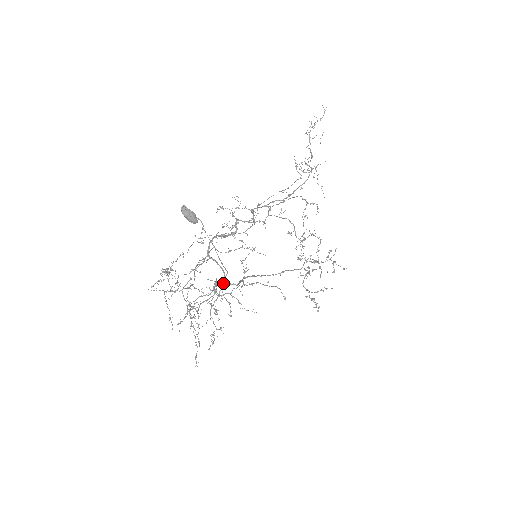
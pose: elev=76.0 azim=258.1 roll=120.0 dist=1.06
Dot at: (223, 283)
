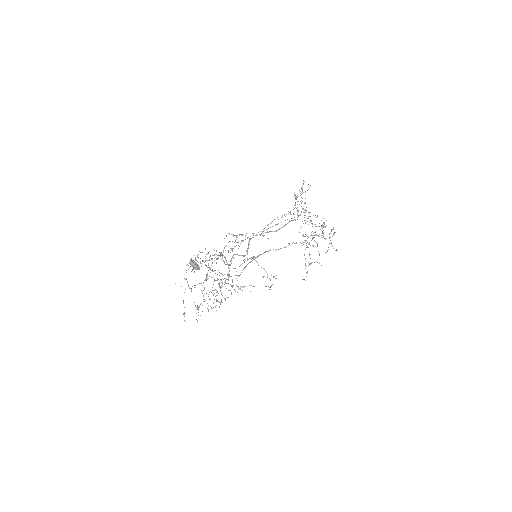
Dot at: (227, 279)
